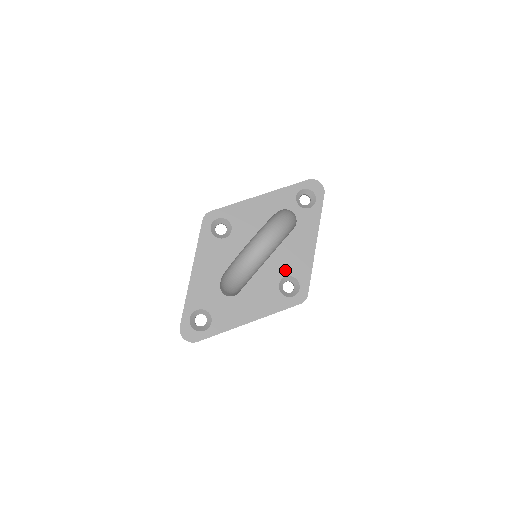
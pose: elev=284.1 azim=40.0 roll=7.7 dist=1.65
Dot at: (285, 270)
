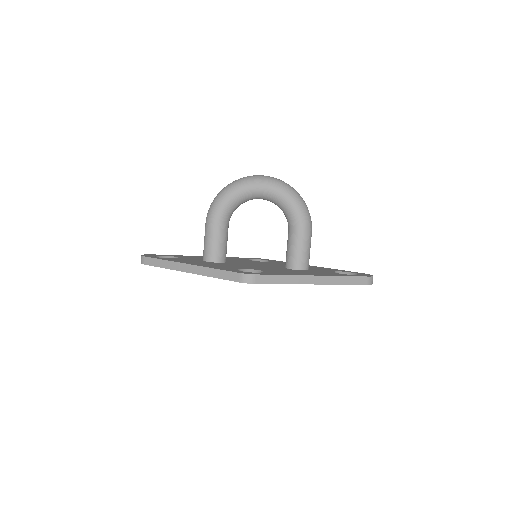
Dot at: (264, 270)
